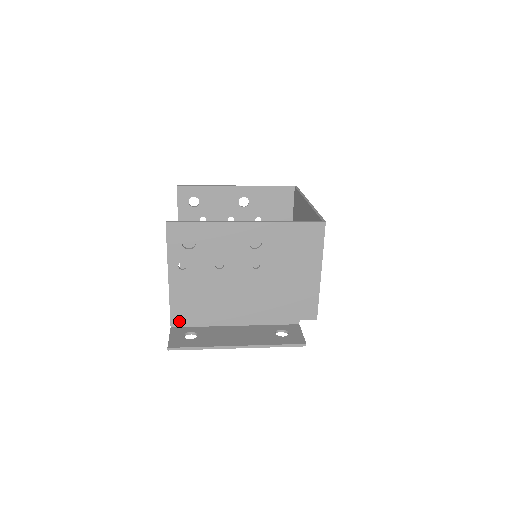
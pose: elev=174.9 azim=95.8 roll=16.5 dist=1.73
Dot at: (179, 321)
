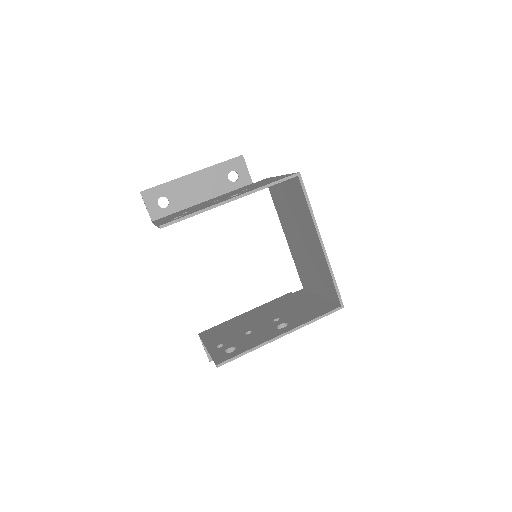
Dot at: occluded
